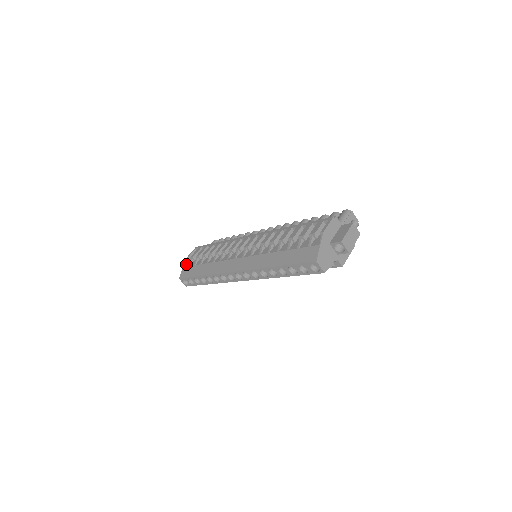
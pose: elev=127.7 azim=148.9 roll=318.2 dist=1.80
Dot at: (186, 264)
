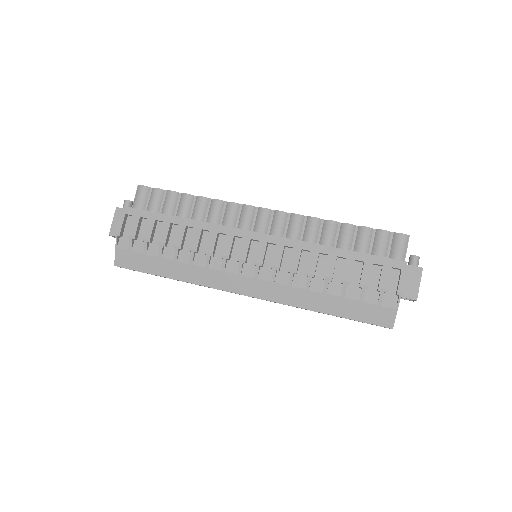
Dot at: (120, 243)
